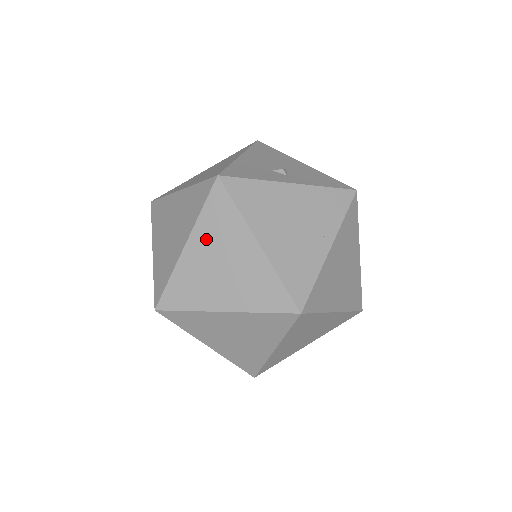
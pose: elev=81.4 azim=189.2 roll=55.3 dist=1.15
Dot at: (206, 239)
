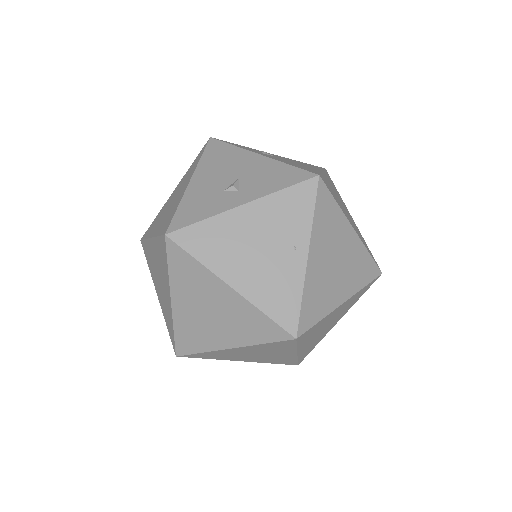
Dot at: (185, 292)
